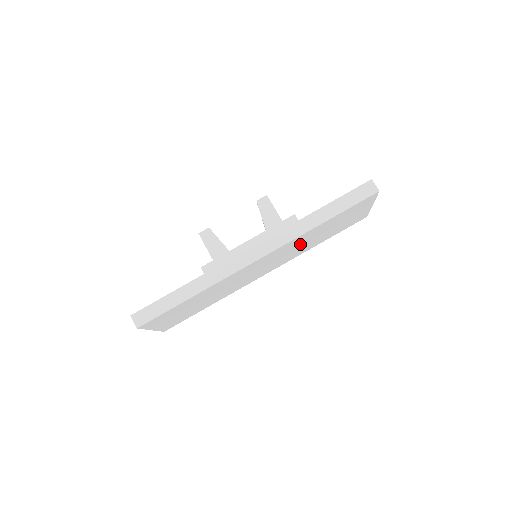
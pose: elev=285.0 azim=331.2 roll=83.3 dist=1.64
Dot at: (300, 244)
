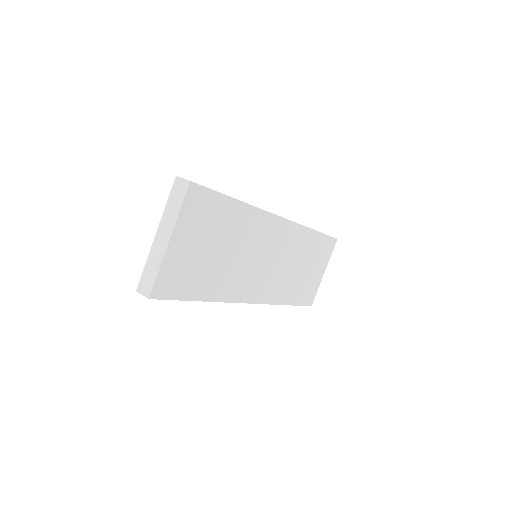
Dot at: (292, 259)
